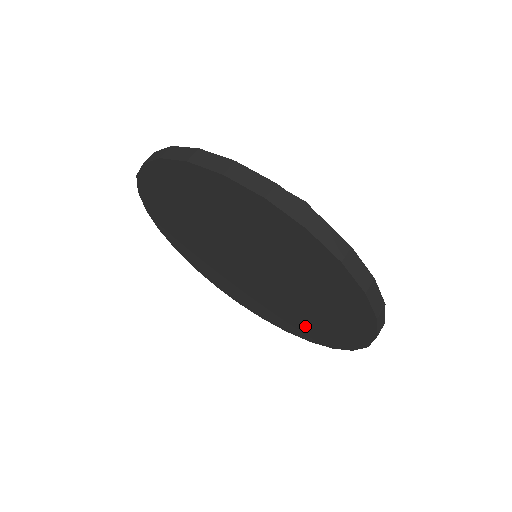
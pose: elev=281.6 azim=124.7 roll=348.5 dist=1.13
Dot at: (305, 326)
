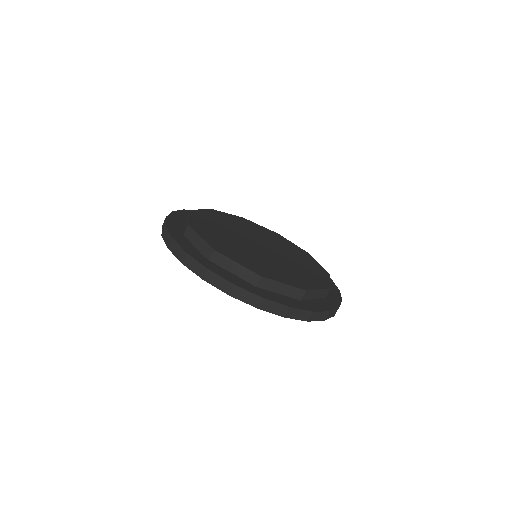
Dot at: occluded
